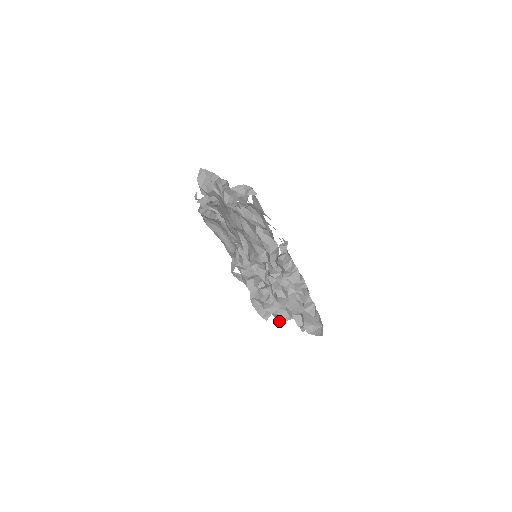
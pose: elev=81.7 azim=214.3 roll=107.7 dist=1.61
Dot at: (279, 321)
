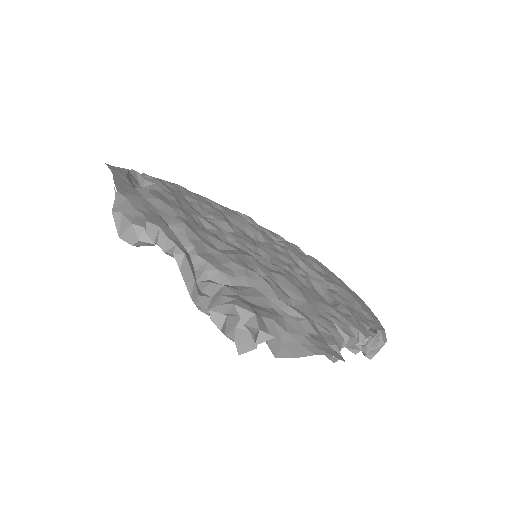
Dot at: occluded
